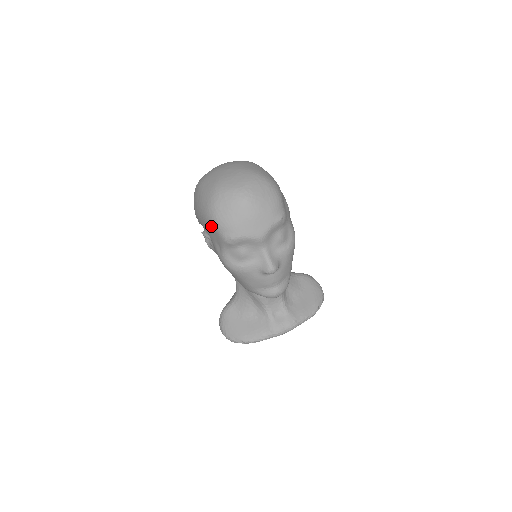
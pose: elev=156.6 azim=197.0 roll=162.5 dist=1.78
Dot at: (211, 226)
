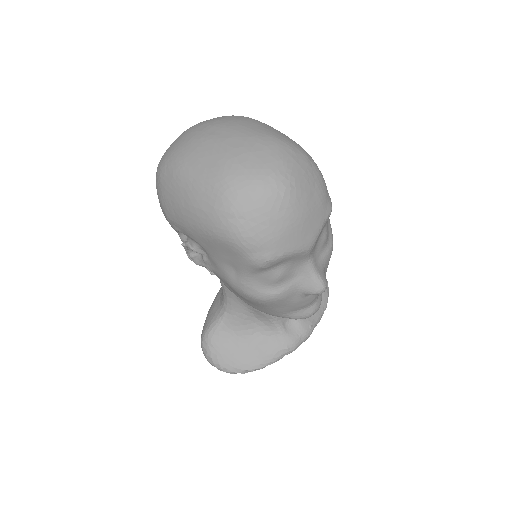
Dot at: (225, 244)
